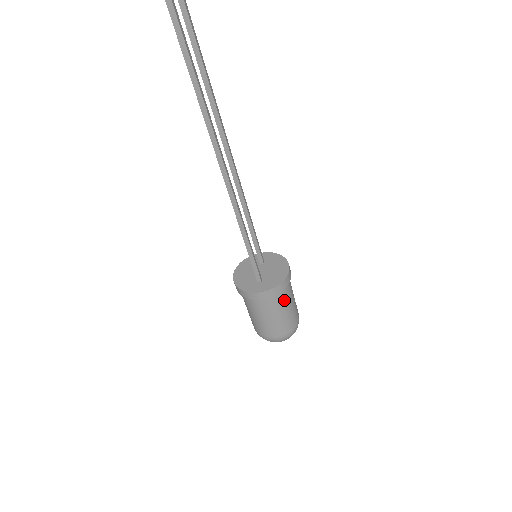
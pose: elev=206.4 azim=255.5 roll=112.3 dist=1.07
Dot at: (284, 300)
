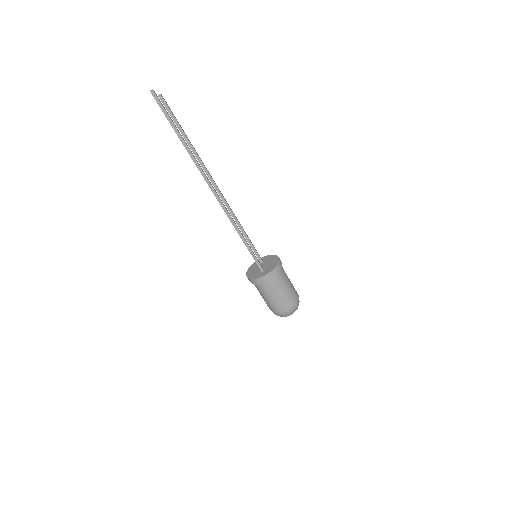
Dot at: (282, 280)
